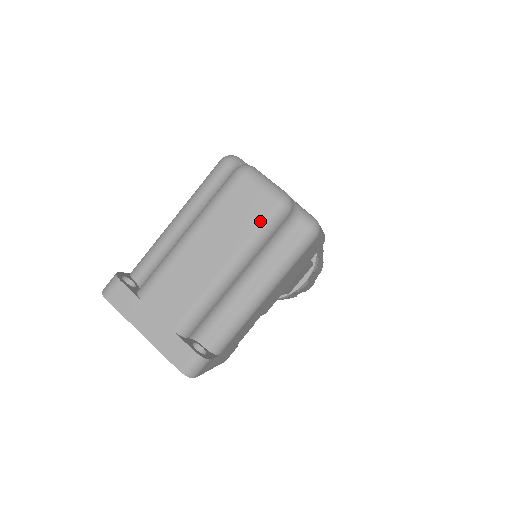
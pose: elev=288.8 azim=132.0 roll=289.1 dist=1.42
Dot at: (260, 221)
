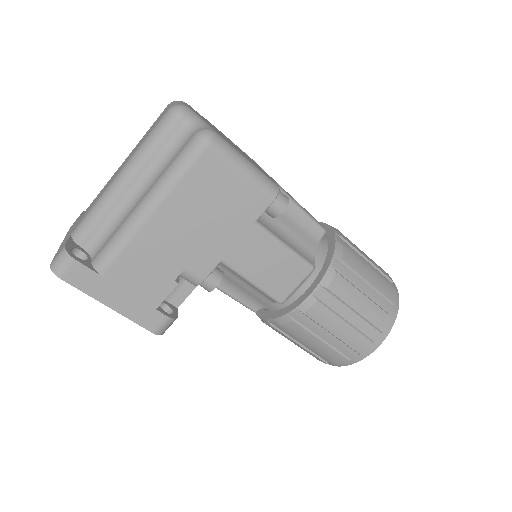
Dot at: (153, 128)
